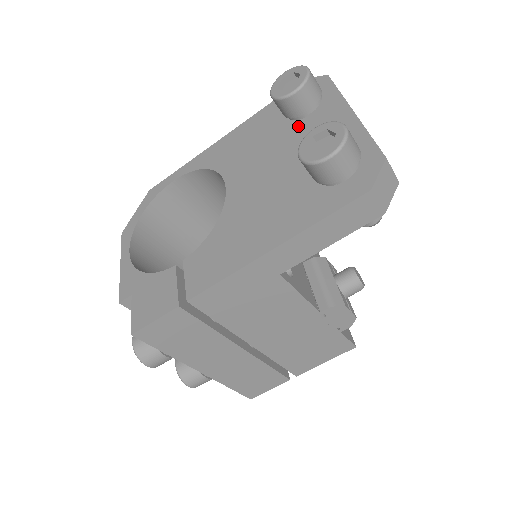
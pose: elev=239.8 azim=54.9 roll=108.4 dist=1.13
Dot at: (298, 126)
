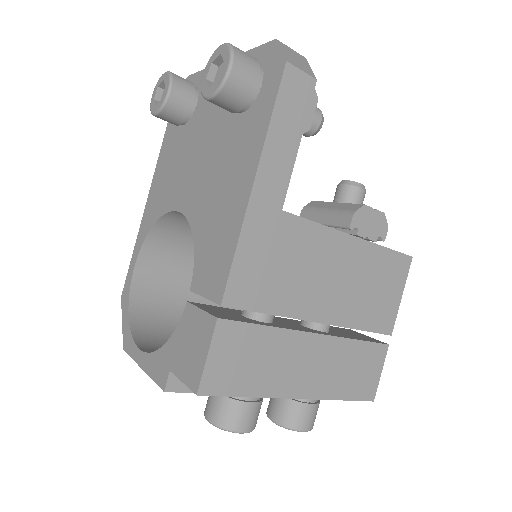
Dot at: (195, 117)
